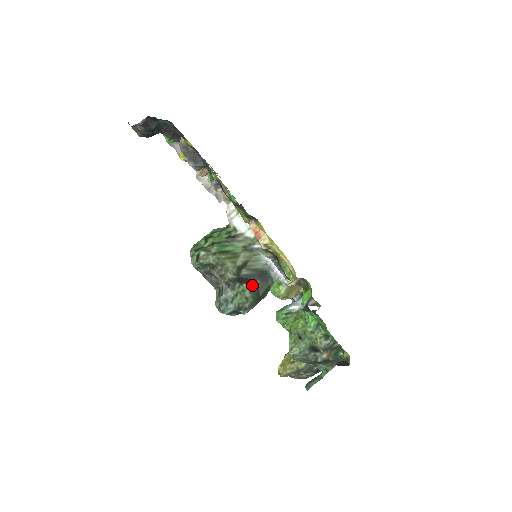
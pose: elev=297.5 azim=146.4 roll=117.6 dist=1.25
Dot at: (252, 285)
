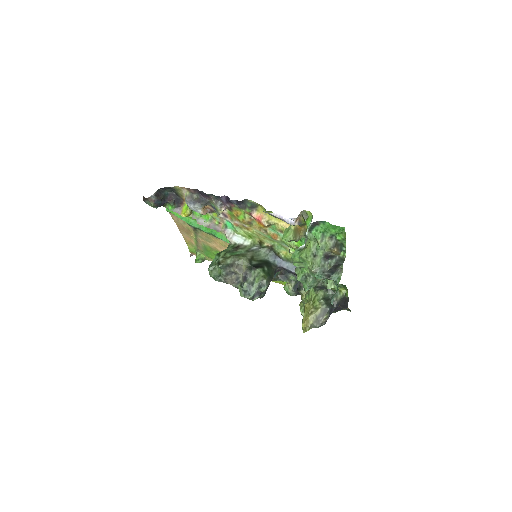
Dot at: (263, 269)
